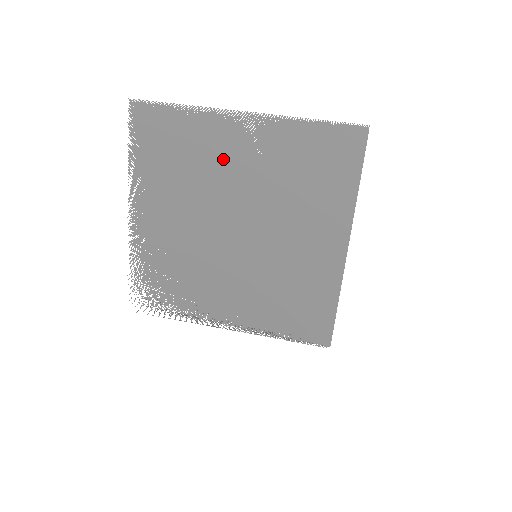
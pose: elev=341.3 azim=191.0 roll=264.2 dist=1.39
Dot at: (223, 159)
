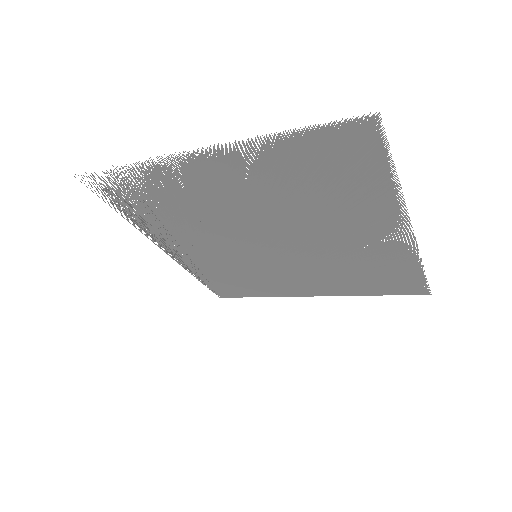
Dot at: (344, 222)
